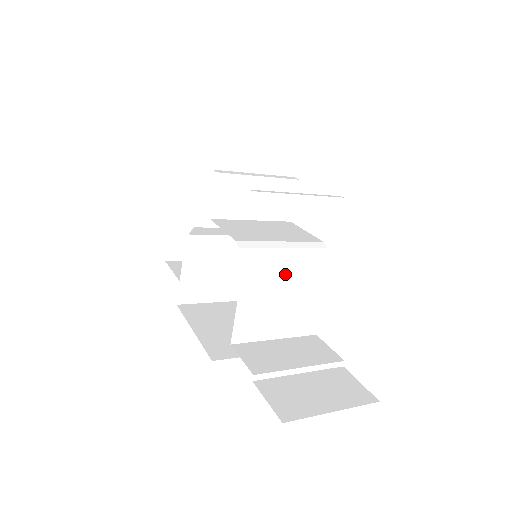
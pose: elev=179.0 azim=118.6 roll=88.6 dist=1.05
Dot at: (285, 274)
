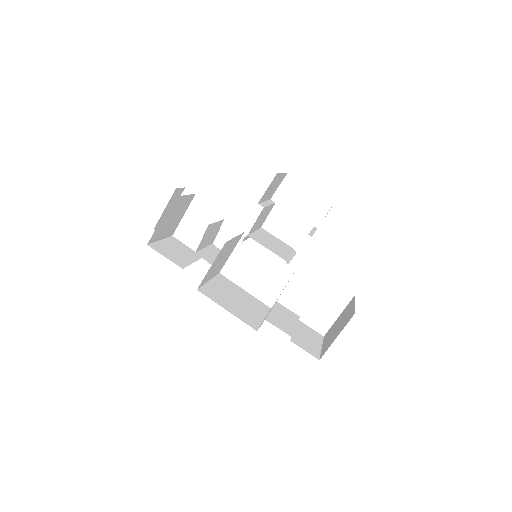
Dot at: occluded
